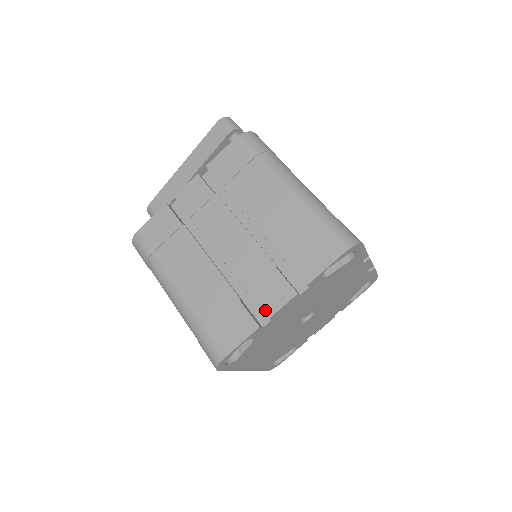
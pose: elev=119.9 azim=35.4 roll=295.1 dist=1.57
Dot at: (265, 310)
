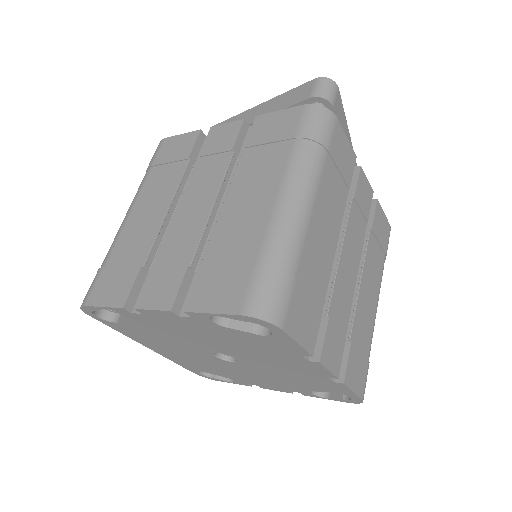
Dot at: (141, 297)
